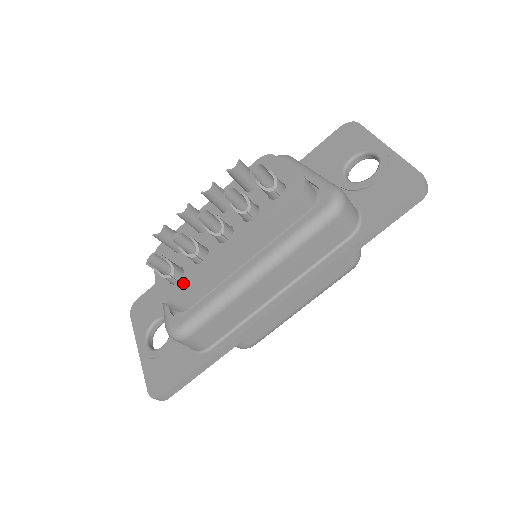
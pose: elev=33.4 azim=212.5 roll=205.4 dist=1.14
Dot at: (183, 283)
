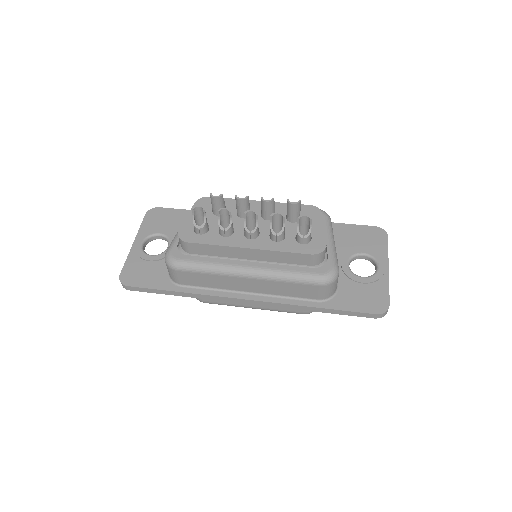
Dot at: (202, 238)
